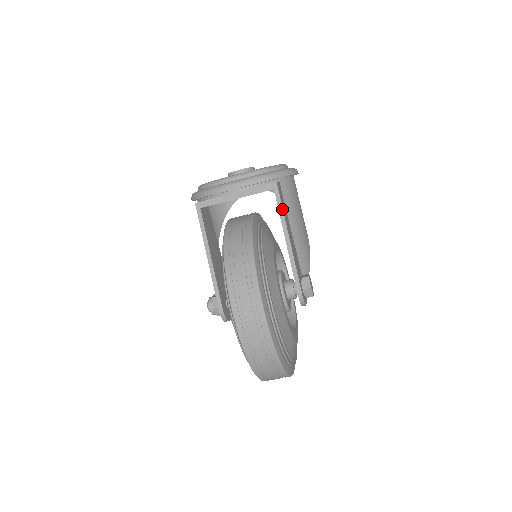
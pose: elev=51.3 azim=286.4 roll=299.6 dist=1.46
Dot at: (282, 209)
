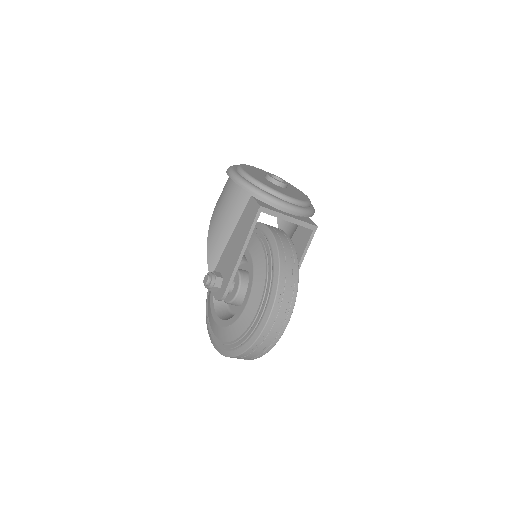
Dot at: occluded
